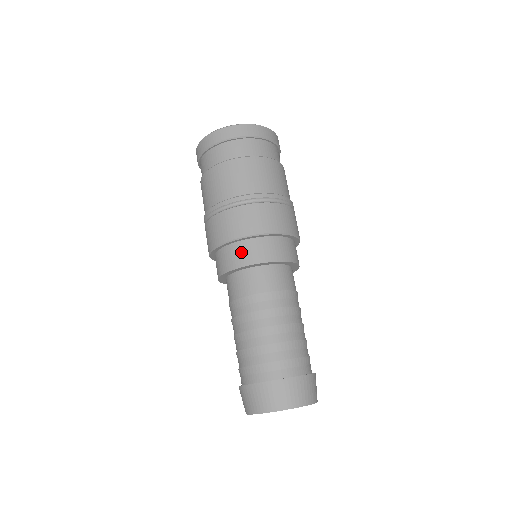
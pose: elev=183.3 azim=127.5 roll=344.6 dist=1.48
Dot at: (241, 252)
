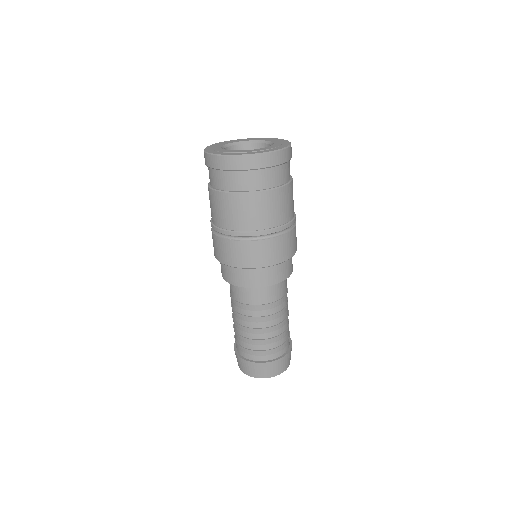
Dot at: (232, 273)
